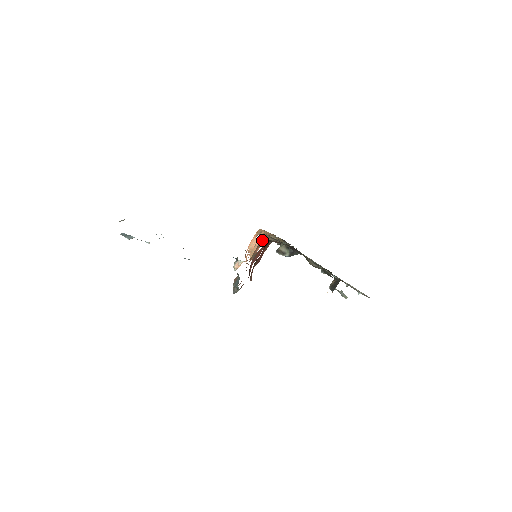
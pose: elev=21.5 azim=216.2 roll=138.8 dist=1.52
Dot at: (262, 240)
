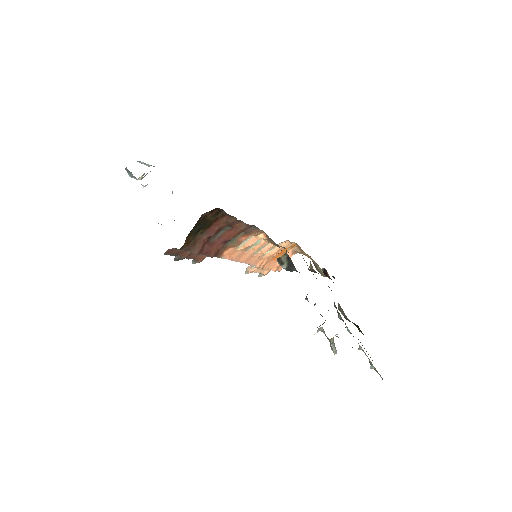
Dot at: (260, 235)
